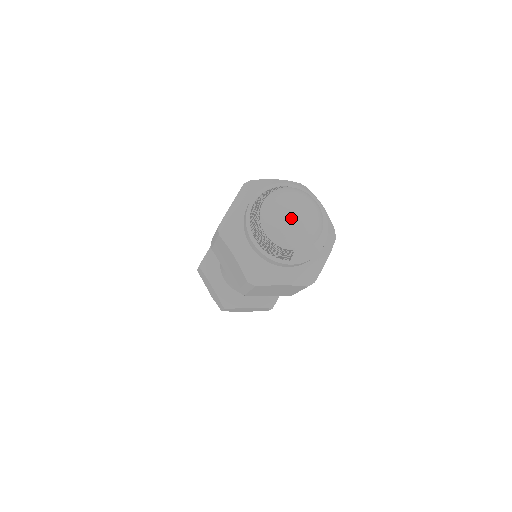
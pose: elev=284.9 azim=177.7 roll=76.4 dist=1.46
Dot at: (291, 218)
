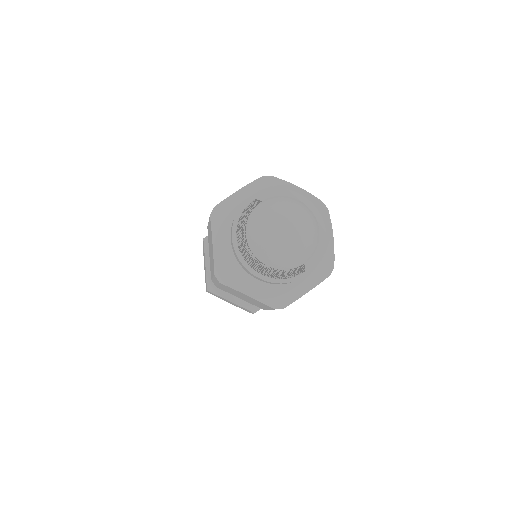
Dot at: (285, 239)
